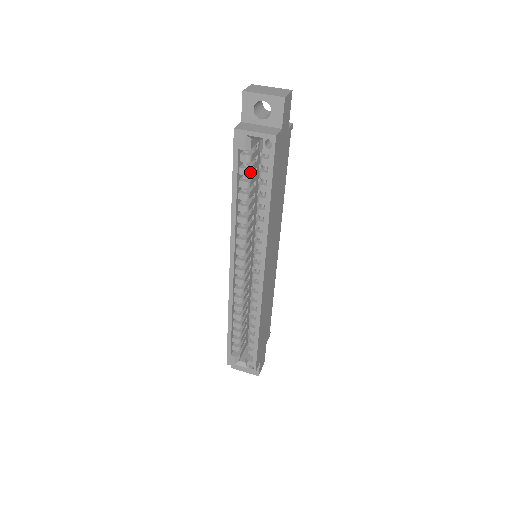
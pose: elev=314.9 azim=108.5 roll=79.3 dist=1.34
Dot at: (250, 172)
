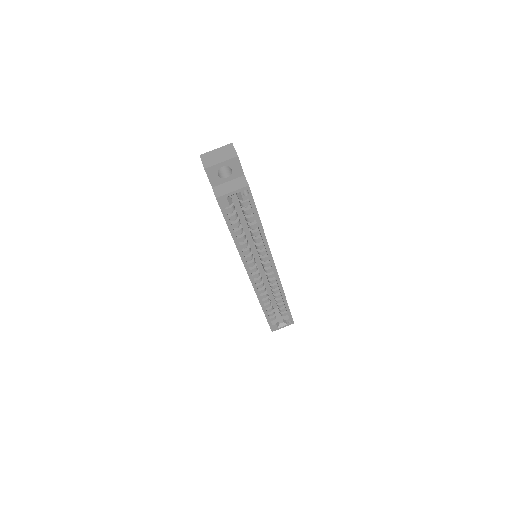
Dot at: (237, 215)
